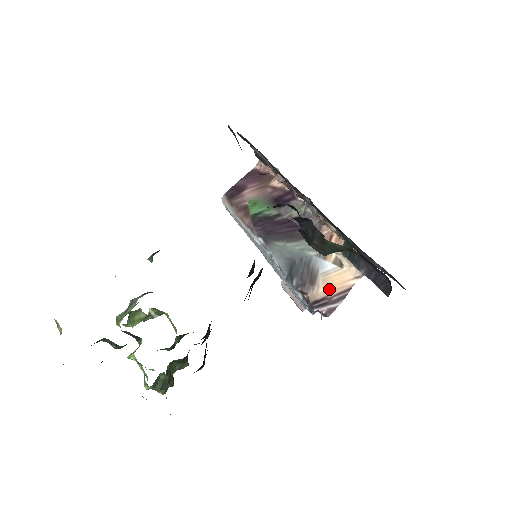
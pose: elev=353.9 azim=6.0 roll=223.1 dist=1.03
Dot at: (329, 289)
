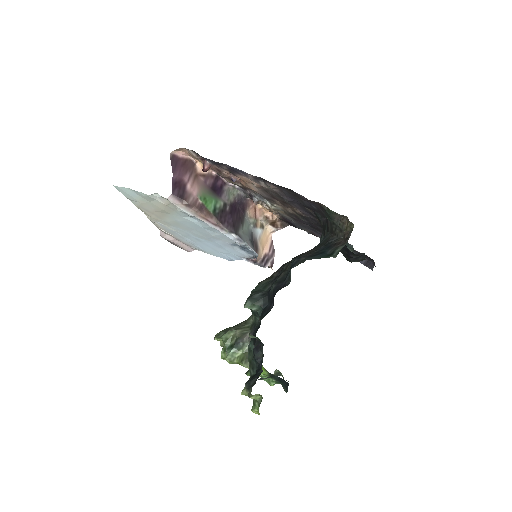
Dot at: (264, 248)
